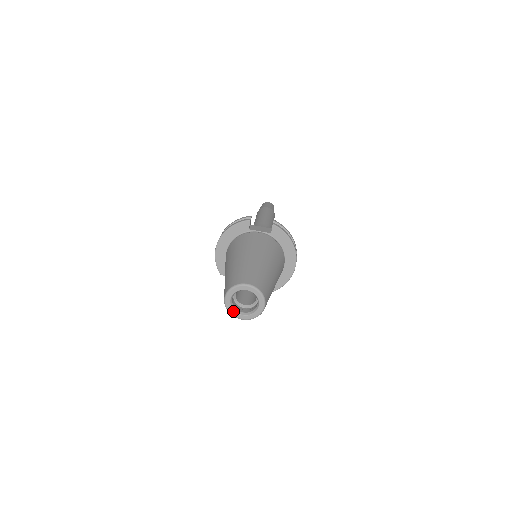
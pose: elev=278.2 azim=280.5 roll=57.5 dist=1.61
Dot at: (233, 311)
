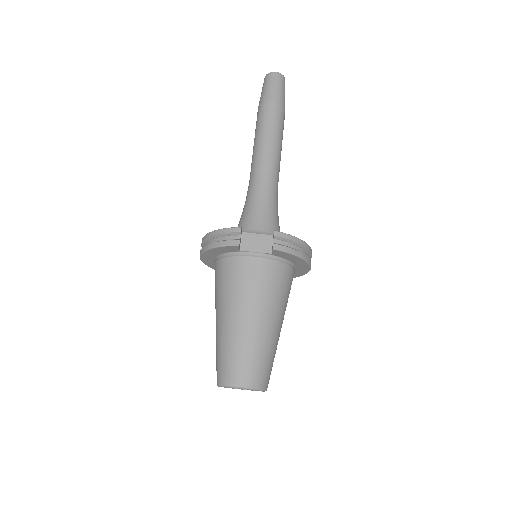
Dot at: occluded
